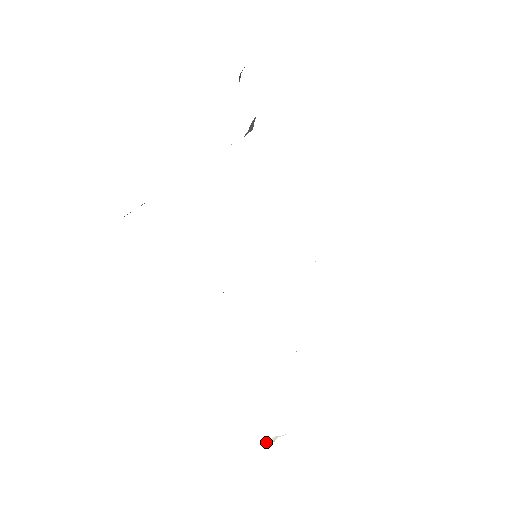
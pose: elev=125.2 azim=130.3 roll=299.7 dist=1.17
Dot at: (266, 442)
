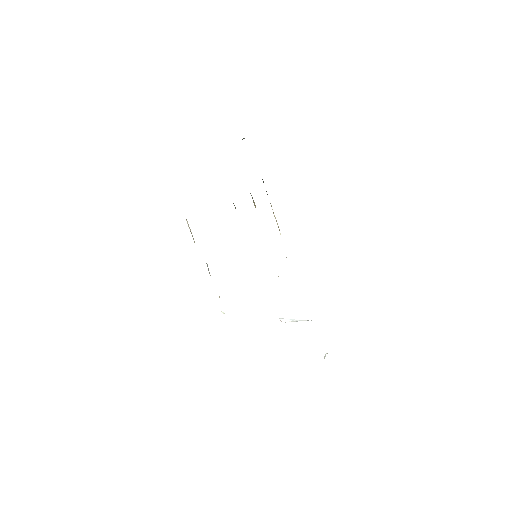
Dot at: (324, 356)
